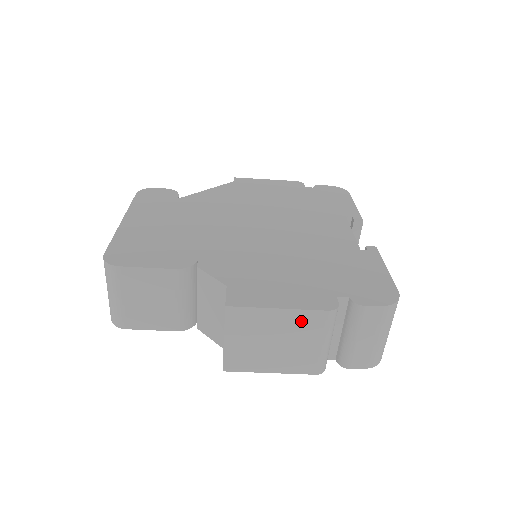
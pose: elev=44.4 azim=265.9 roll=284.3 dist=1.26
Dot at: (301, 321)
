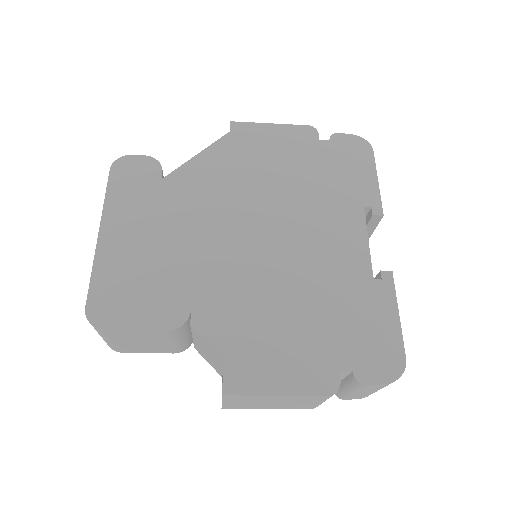
Dot at: (300, 398)
